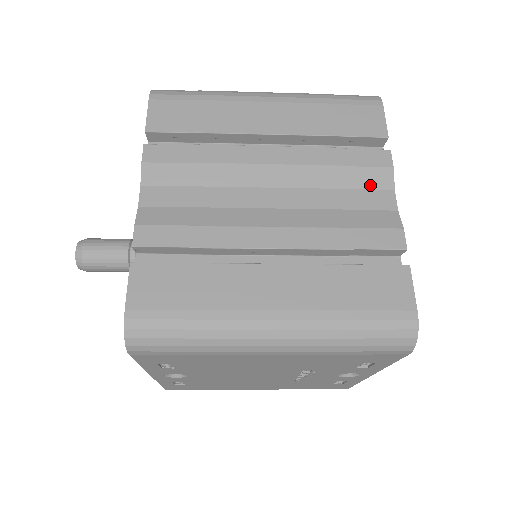
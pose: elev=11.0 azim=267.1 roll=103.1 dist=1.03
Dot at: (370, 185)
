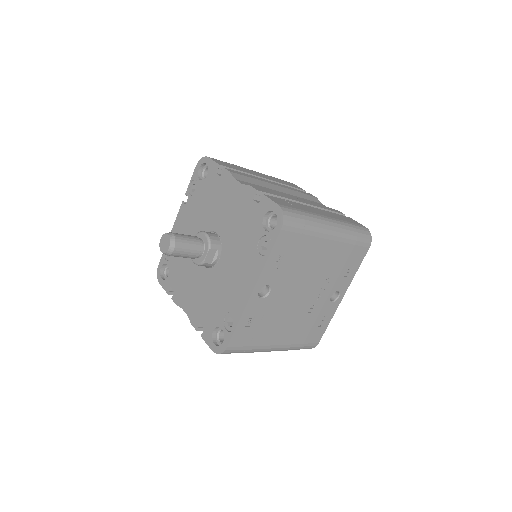
Dot at: (314, 201)
